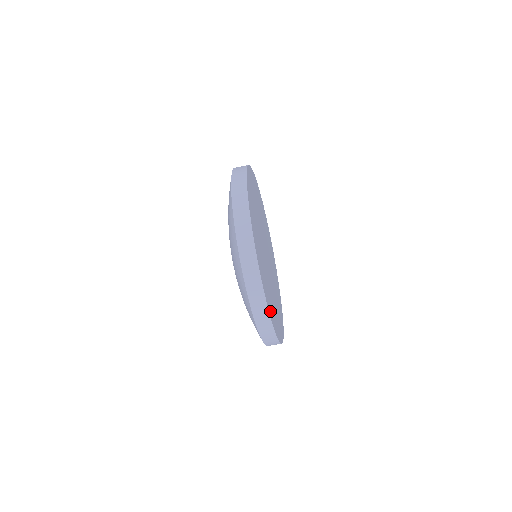
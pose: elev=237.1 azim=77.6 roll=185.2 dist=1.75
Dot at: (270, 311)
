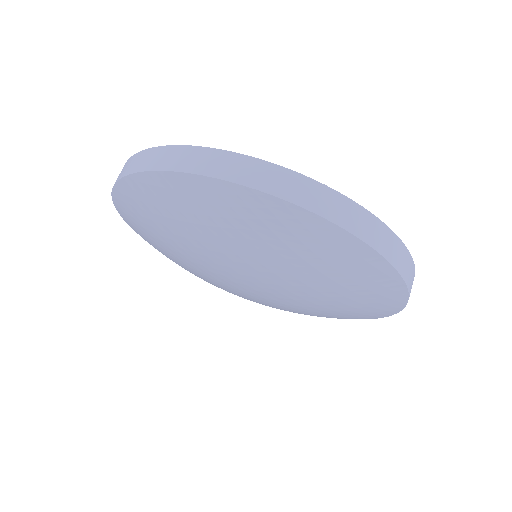
Dot at: occluded
